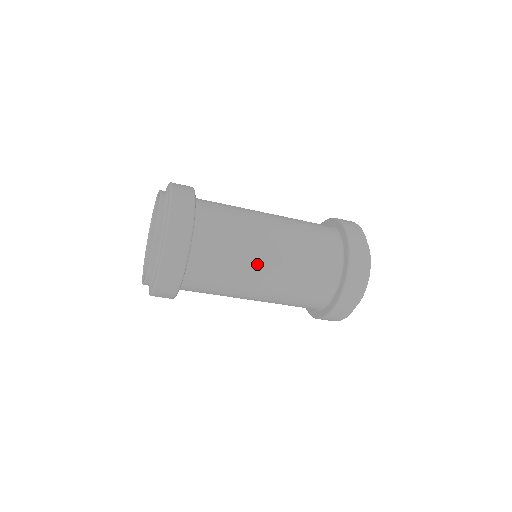
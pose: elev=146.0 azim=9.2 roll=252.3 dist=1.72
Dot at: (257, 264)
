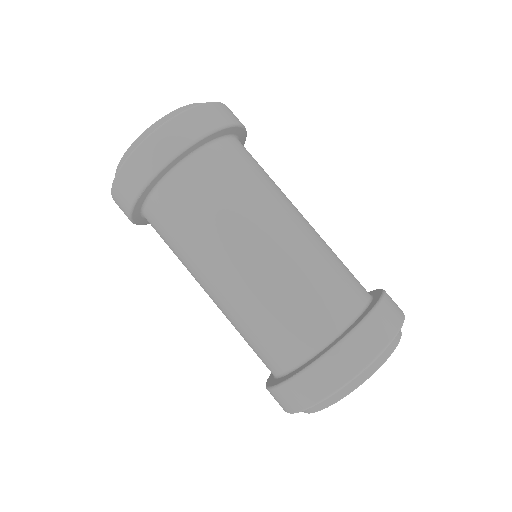
Dot at: (224, 253)
